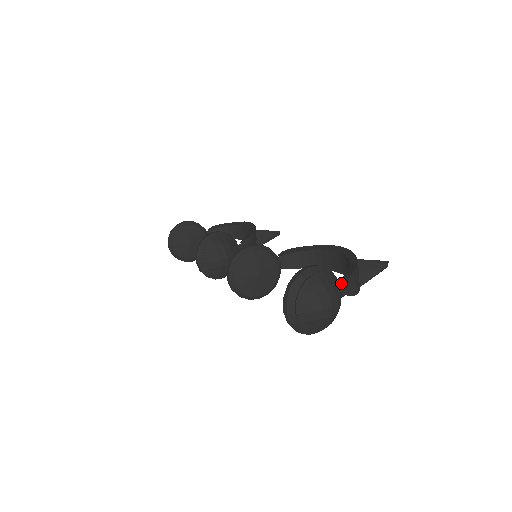
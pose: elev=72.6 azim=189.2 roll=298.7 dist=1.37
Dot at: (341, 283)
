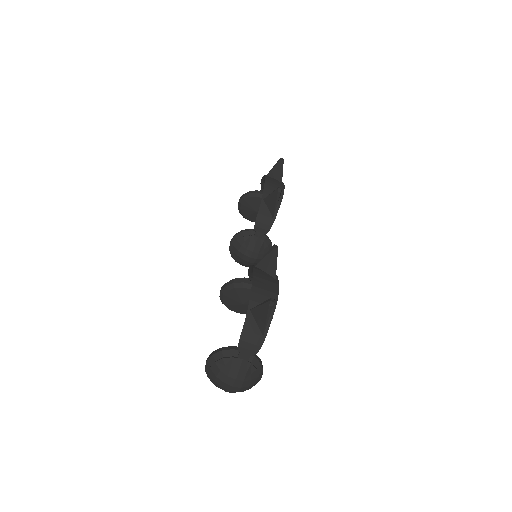
Dot at: (238, 353)
